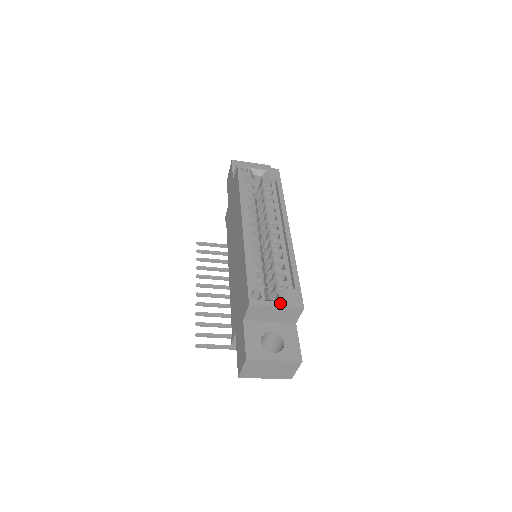
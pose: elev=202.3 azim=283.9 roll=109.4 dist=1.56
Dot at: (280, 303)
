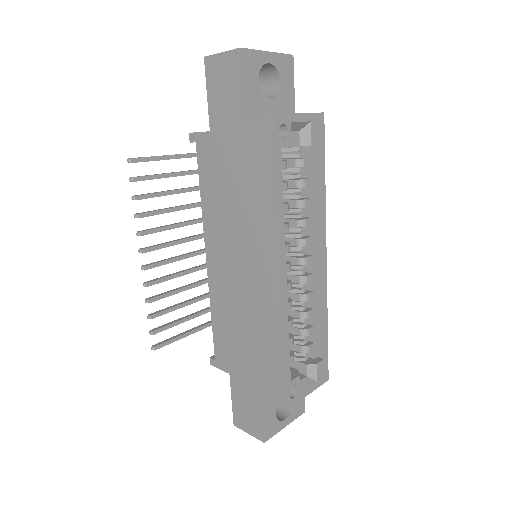
Dot at: (312, 388)
